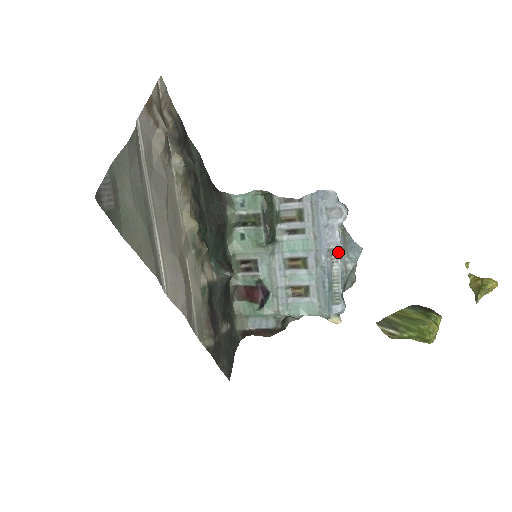
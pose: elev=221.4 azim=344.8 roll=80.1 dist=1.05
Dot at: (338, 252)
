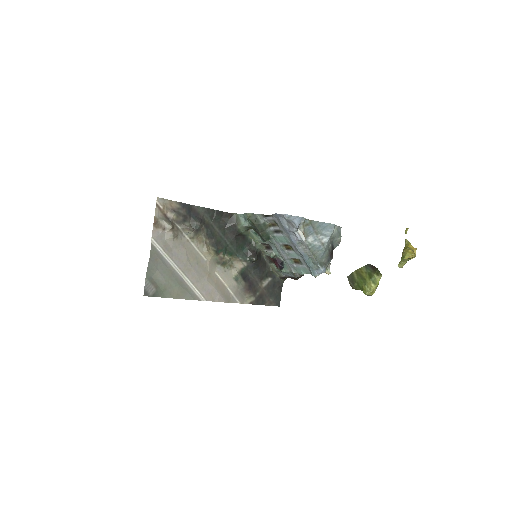
Dot at: (304, 243)
